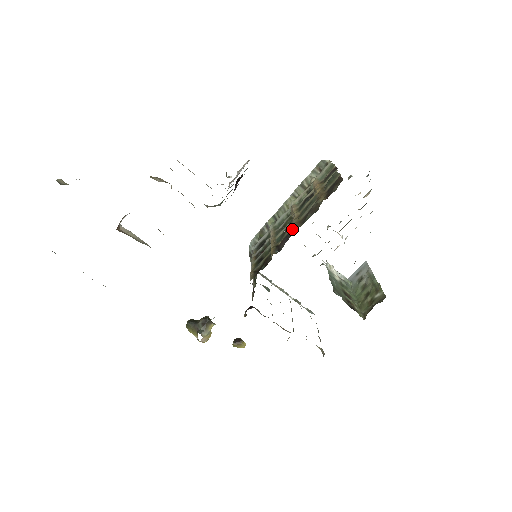
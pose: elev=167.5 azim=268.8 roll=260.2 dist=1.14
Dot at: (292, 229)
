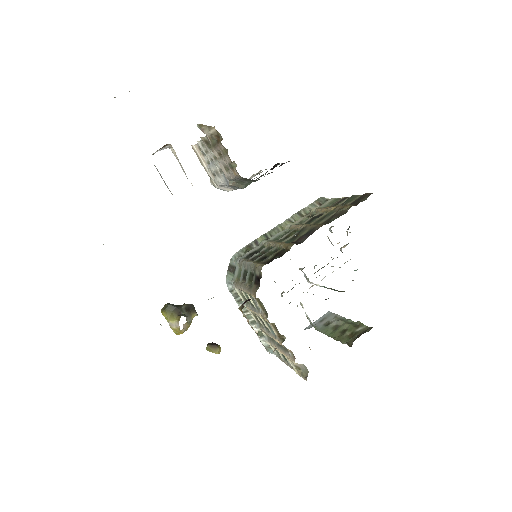
Dot at: (313, 228)
